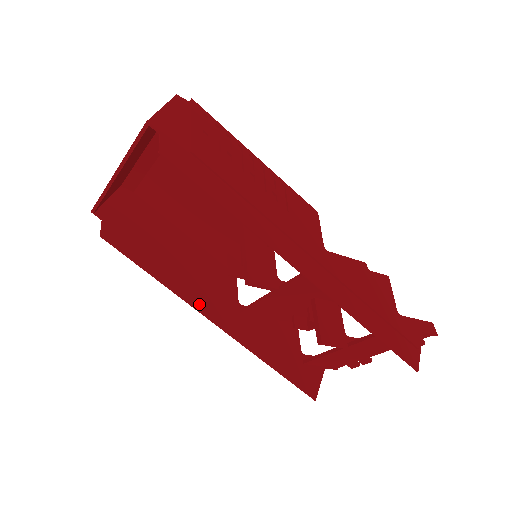
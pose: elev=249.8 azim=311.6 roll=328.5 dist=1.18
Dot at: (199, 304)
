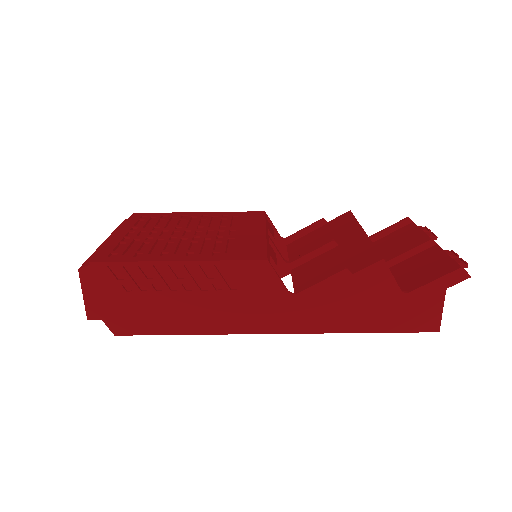
Dot at: occluded
